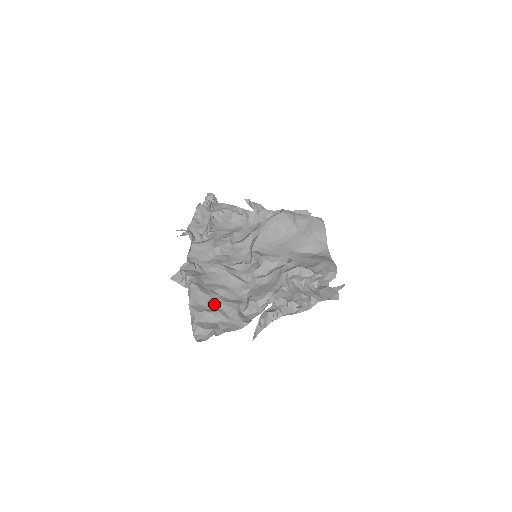
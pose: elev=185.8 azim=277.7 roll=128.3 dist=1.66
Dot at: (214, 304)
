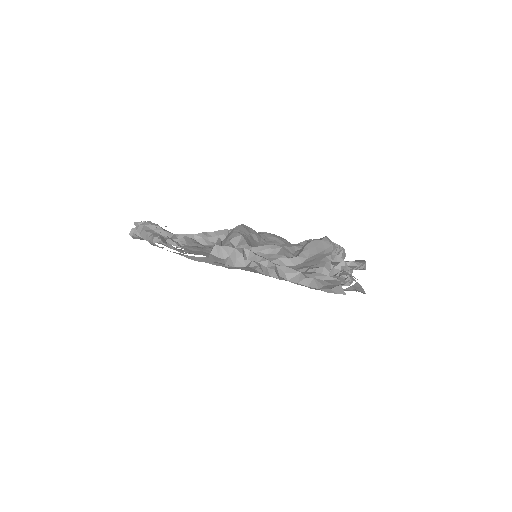
Dot at: occluded
